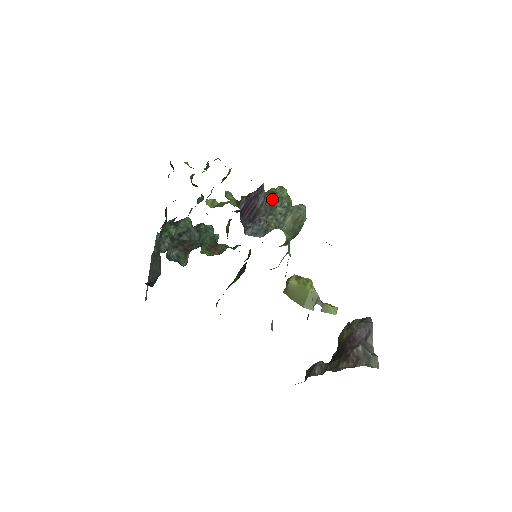
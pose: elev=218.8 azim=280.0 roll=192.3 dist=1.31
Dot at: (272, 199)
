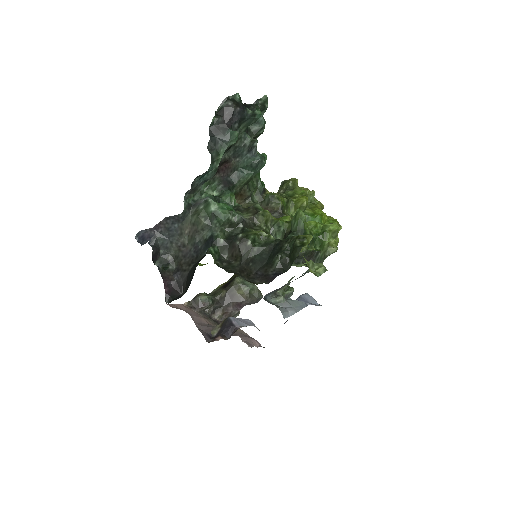
Dot at: occluded
